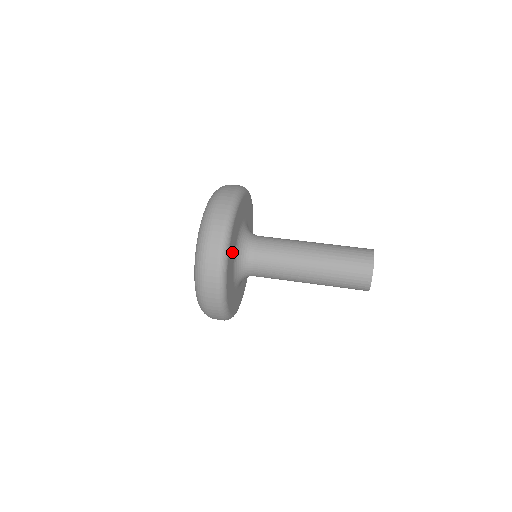
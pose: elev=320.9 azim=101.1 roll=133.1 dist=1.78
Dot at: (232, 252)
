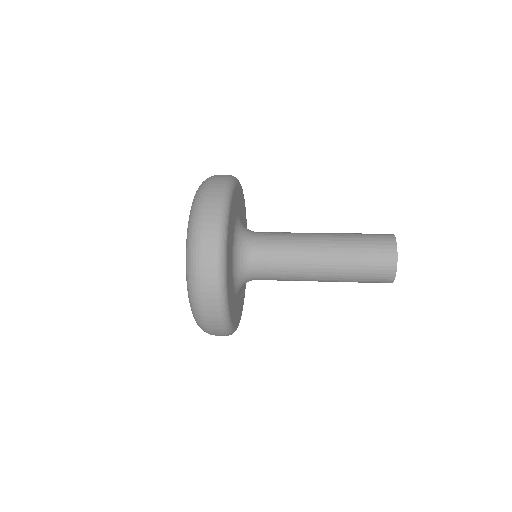
Dot at: (231, 229)
